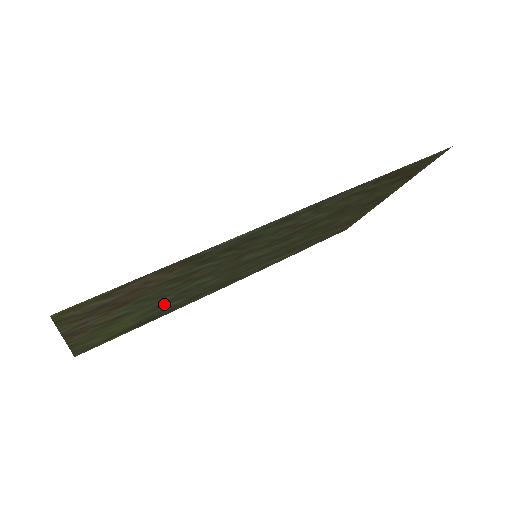
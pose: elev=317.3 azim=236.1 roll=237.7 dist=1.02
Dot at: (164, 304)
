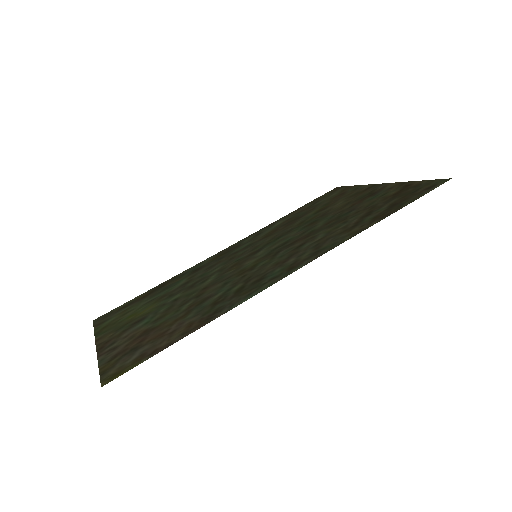
Dot at: (172, 292)
